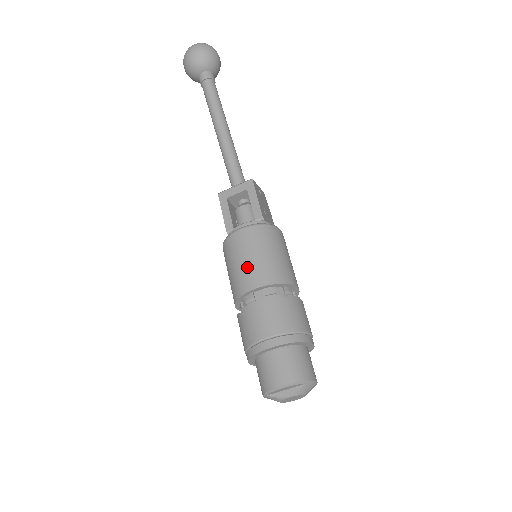
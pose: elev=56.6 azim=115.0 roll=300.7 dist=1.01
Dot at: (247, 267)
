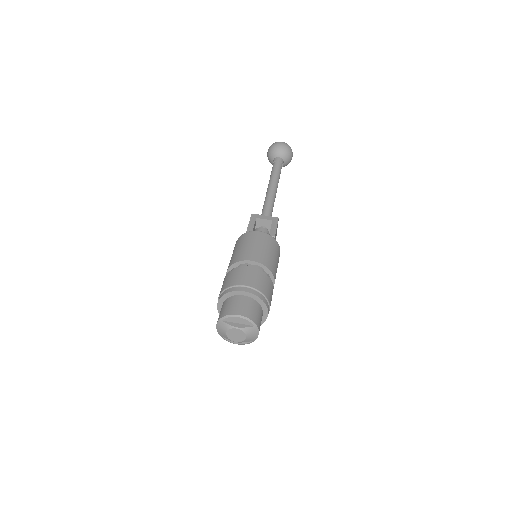
Dot at: (253, 249)
